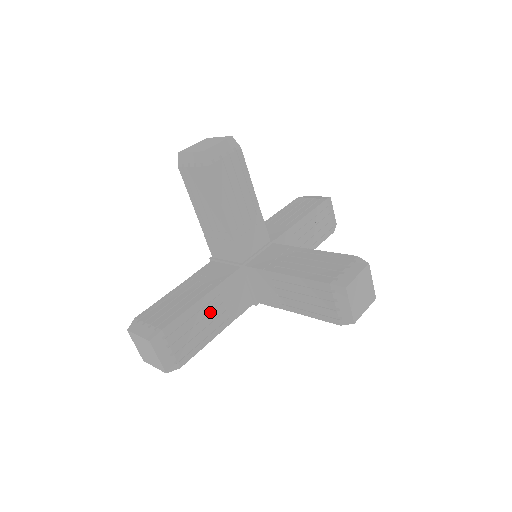
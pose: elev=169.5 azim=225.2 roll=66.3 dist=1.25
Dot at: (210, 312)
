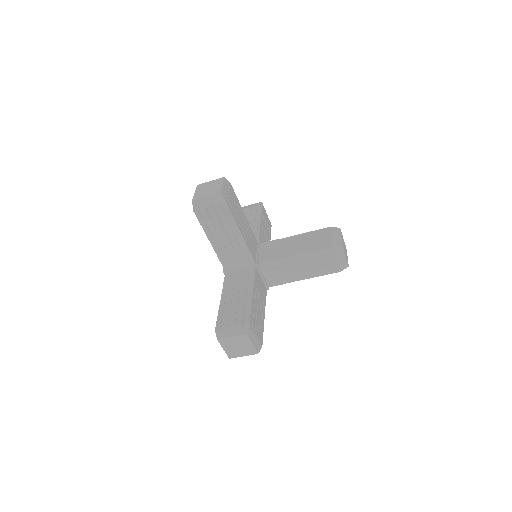
Dot at: (257, 303)
